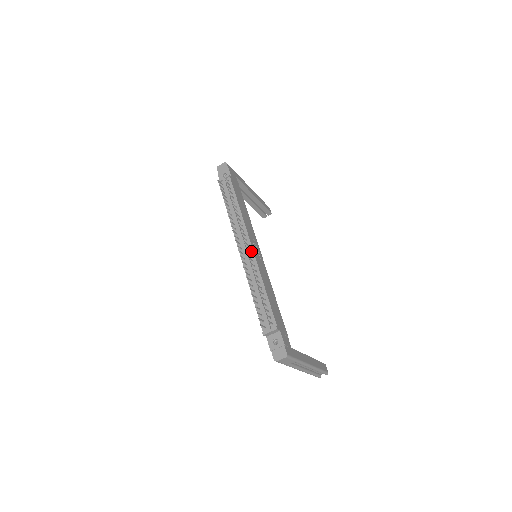
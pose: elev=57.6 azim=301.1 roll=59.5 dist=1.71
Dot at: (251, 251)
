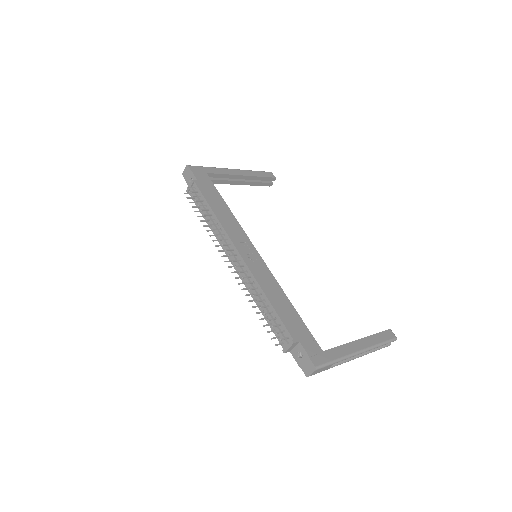
Dot at: (241, 261)
